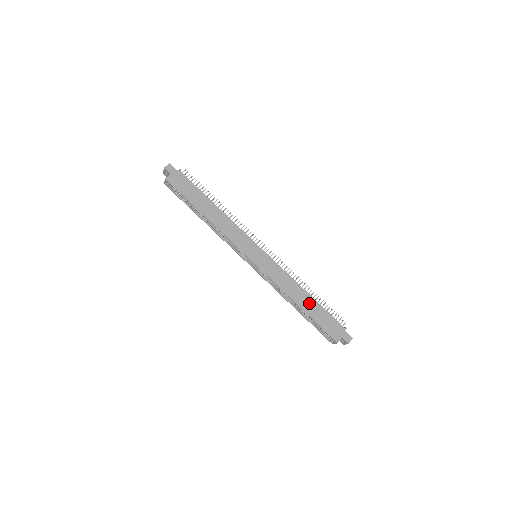
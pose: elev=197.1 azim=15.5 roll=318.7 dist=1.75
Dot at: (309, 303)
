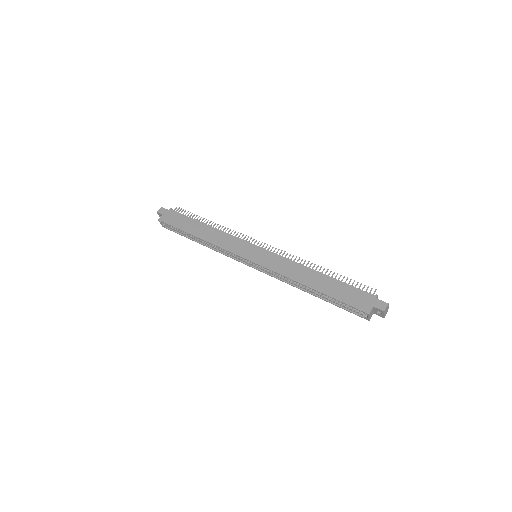
Dot at: (322, 281)
